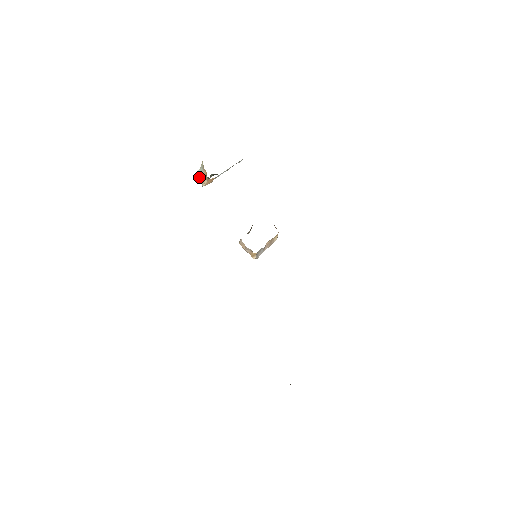
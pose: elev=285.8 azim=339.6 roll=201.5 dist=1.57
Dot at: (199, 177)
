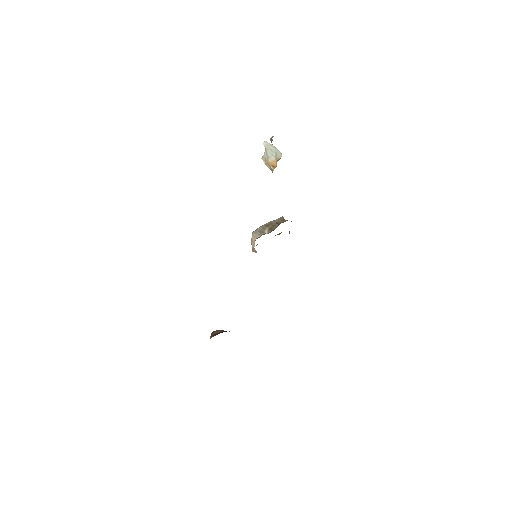
Dot at: (266, 149)
